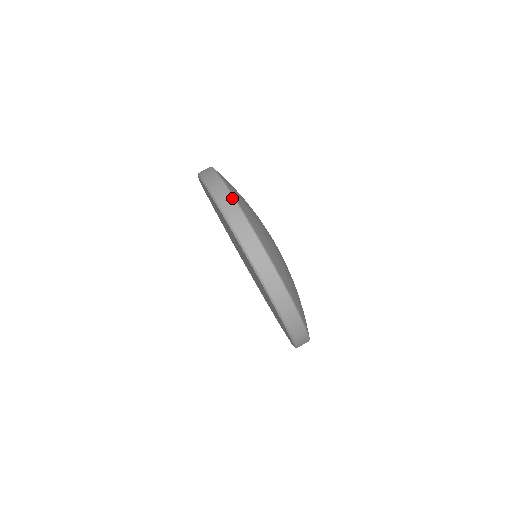
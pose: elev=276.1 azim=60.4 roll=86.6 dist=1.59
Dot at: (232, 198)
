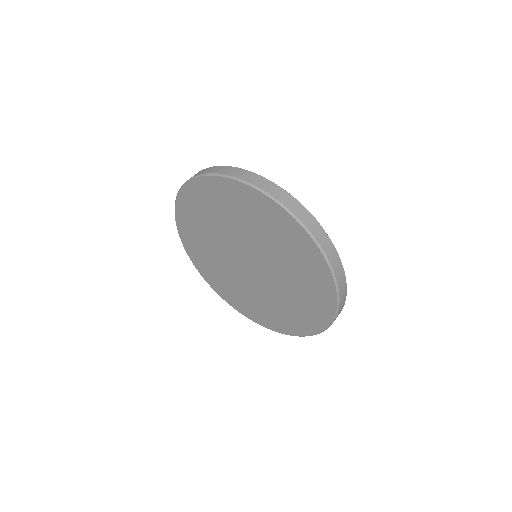
Dot at: occluded
